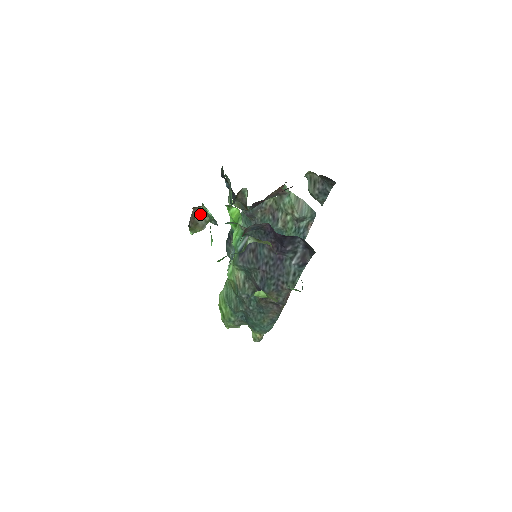
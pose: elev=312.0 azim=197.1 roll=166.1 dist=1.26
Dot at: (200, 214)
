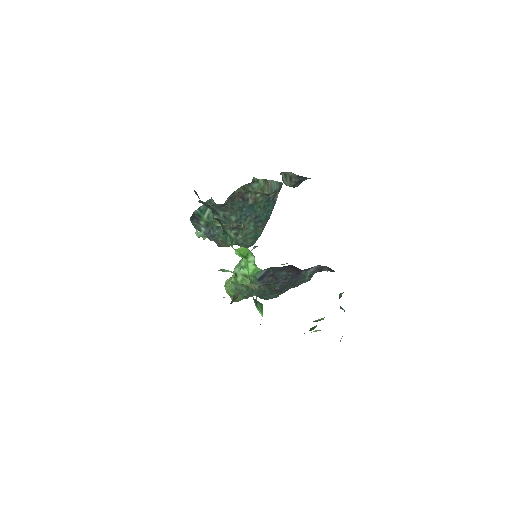
Dot at: (238, 292)
